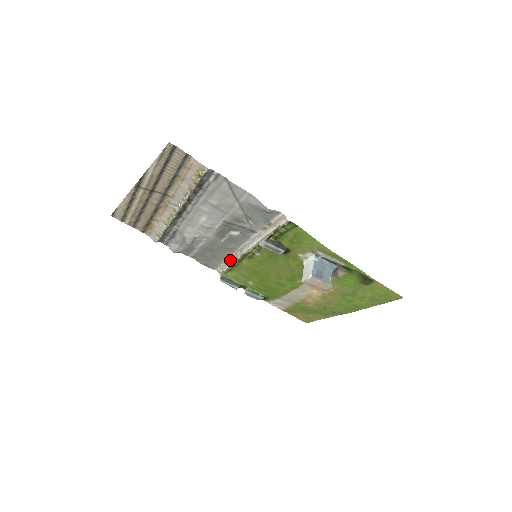
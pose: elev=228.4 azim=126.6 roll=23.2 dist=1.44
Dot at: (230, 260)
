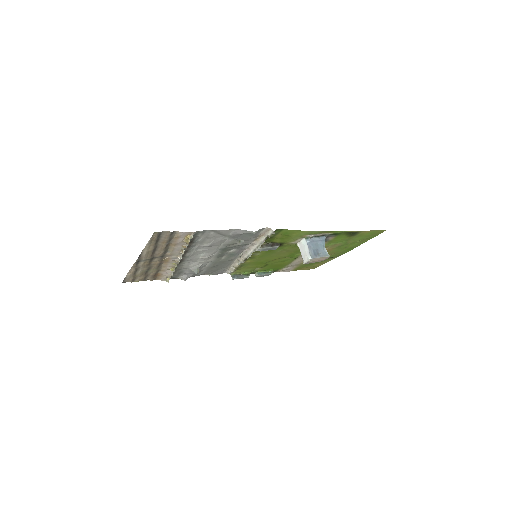
Dot at: (234, 264)
